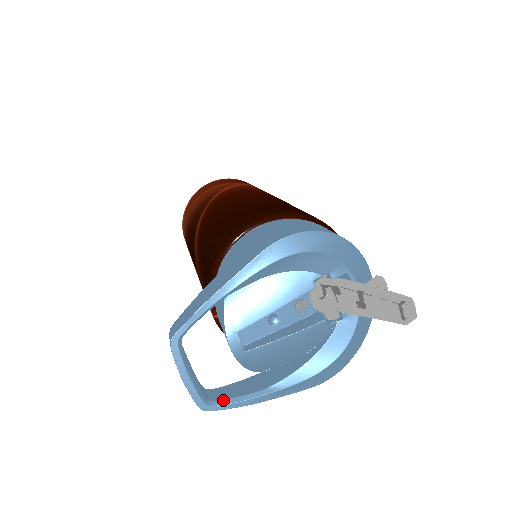
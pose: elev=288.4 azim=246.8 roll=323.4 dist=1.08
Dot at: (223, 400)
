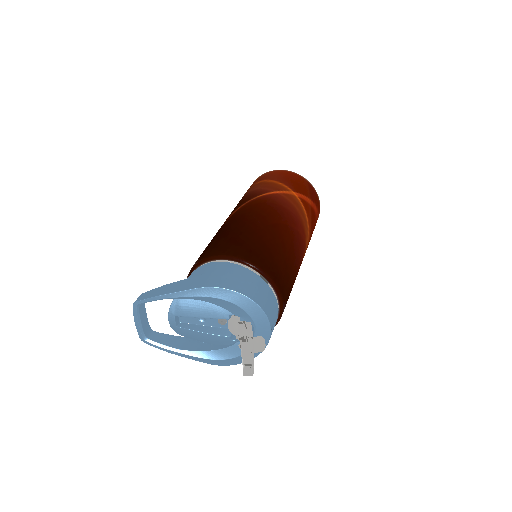
Dot at: (154, 342)
